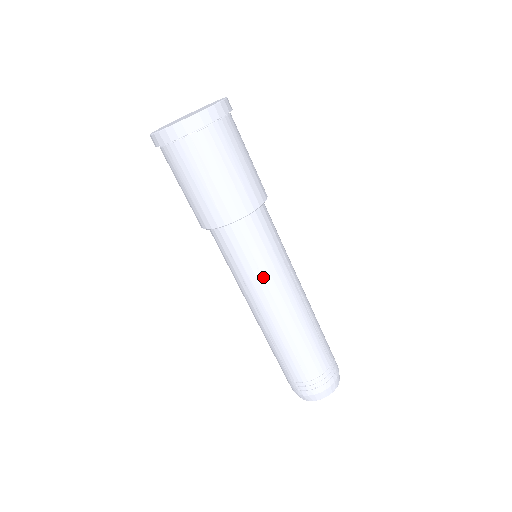
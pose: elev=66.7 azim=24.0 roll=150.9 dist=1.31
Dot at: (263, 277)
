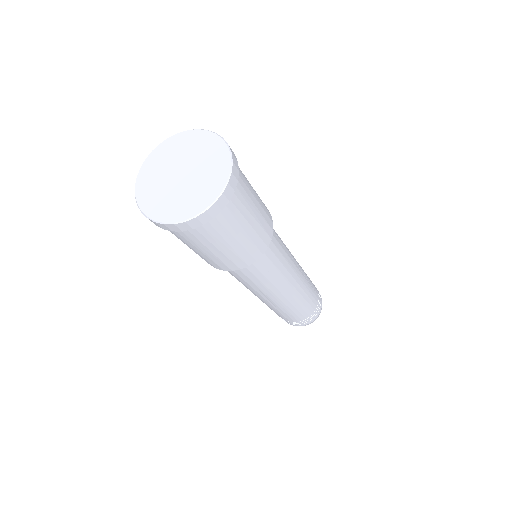
Dot at: (277, 280)
